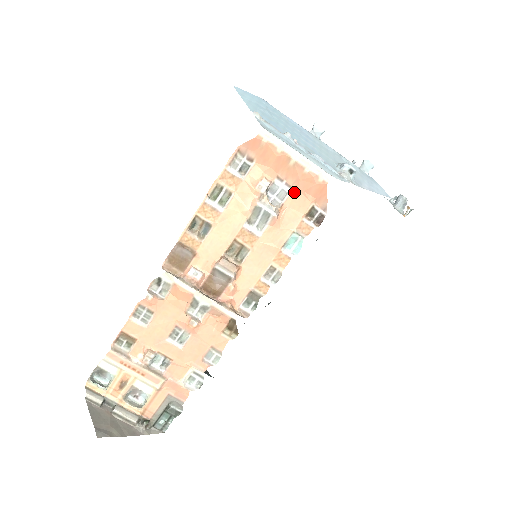
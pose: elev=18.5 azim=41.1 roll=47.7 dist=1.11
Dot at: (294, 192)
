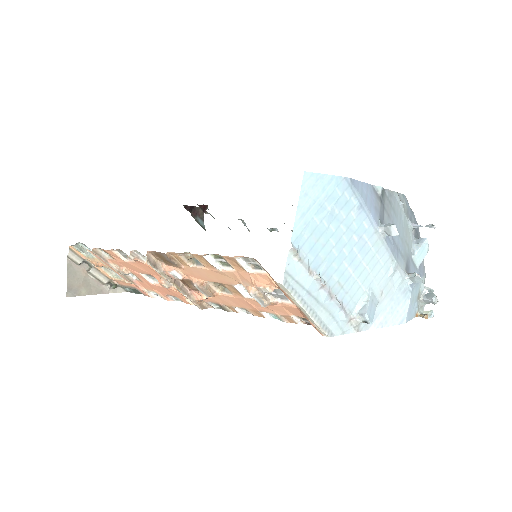
Dot at: (293, 307)
